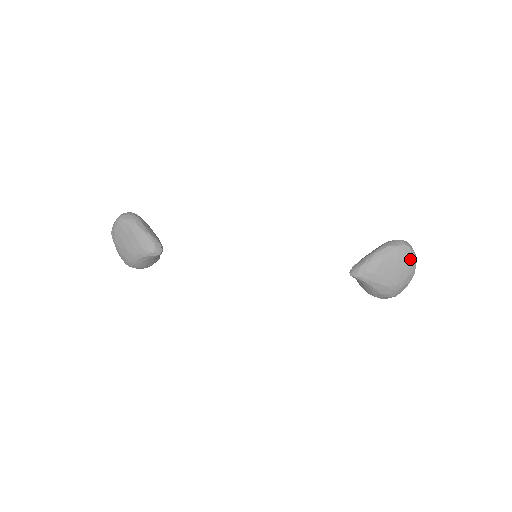
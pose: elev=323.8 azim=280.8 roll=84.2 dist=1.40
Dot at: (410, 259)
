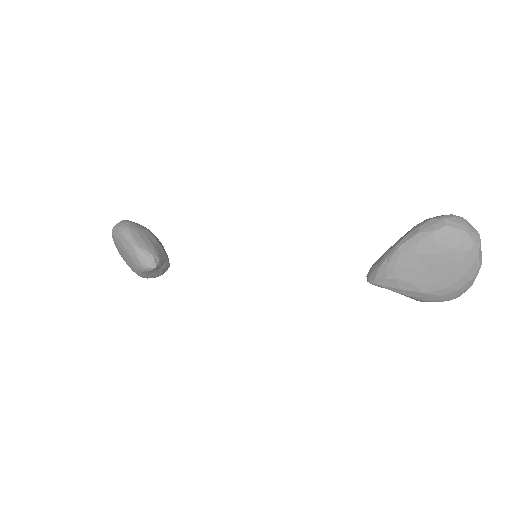
Dot at: (461, 248)
